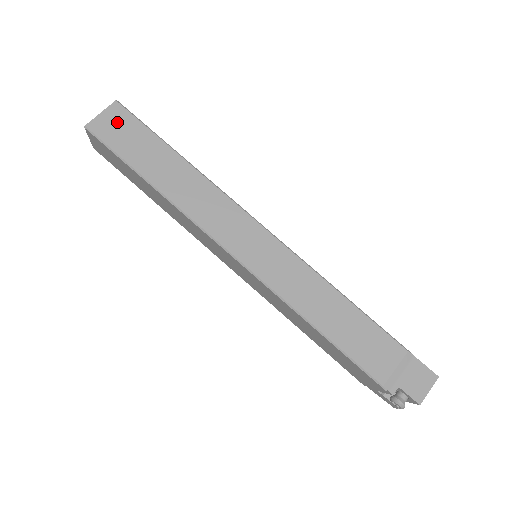
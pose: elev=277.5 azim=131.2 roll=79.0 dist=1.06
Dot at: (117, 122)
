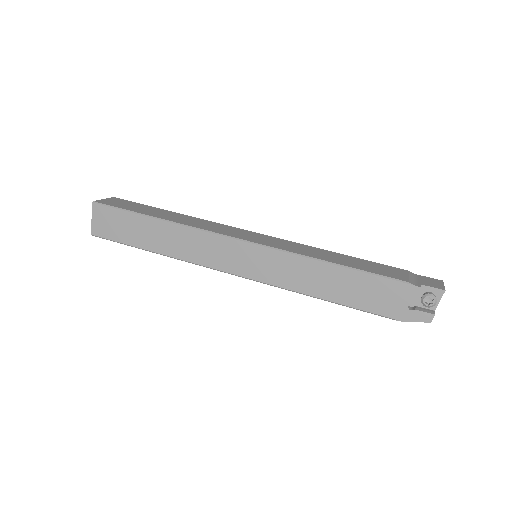
Dot at: (118, 202)
